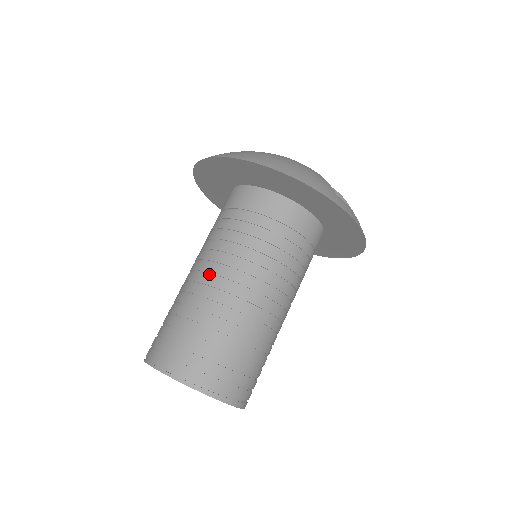
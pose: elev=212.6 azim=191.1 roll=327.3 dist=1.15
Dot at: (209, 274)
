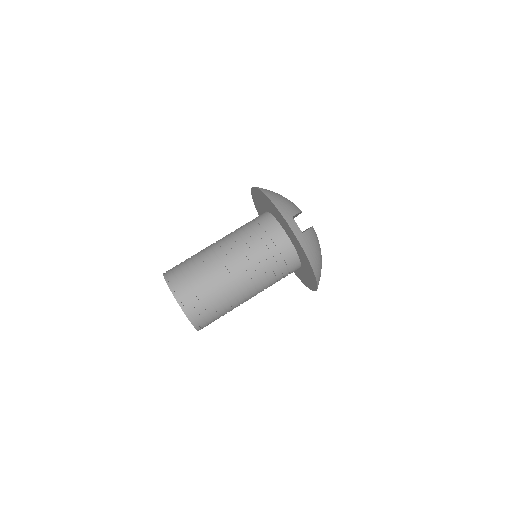
Dot at: (216, 242)
